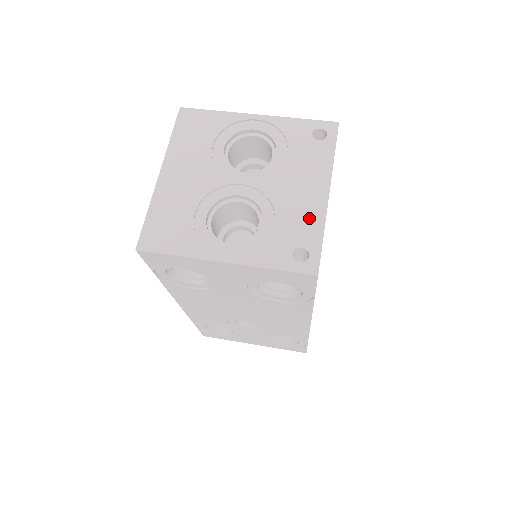
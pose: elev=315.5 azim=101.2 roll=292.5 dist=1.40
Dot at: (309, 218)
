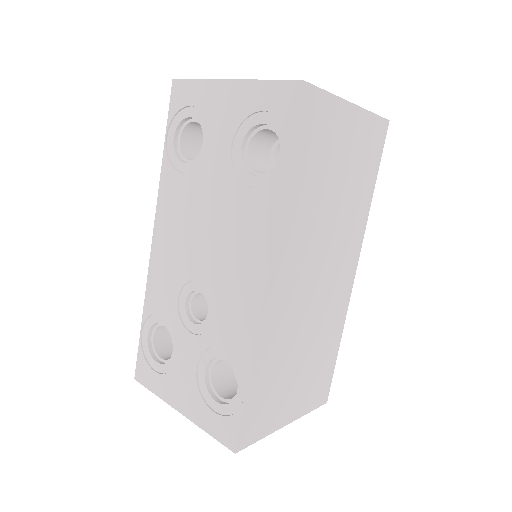
Dot at: occluded
